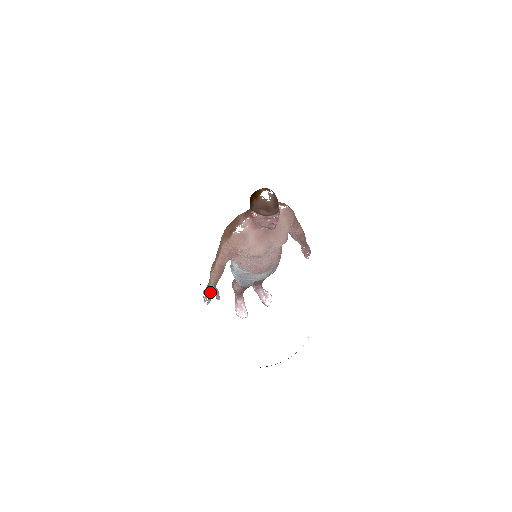
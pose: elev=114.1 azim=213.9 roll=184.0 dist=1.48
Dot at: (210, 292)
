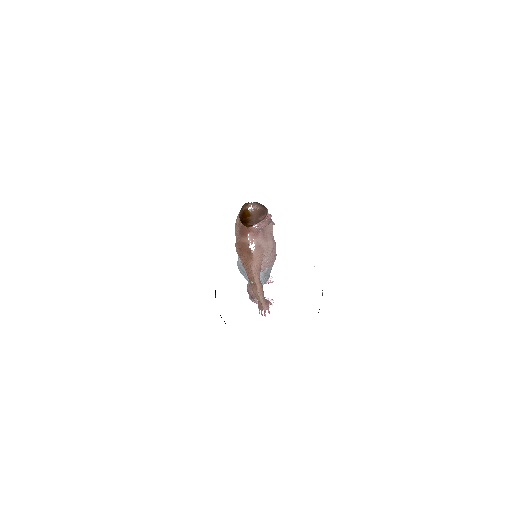
Dot at: (265, 305)
